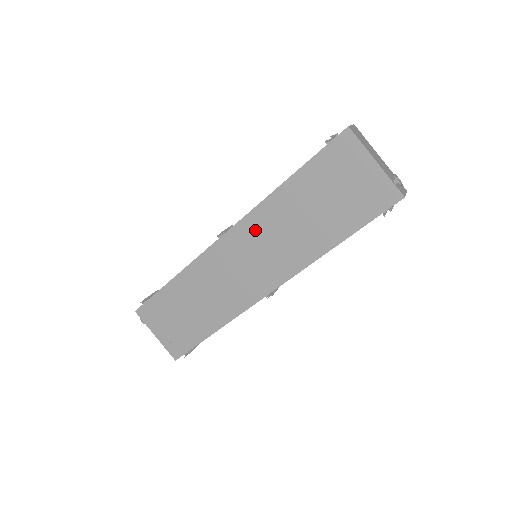
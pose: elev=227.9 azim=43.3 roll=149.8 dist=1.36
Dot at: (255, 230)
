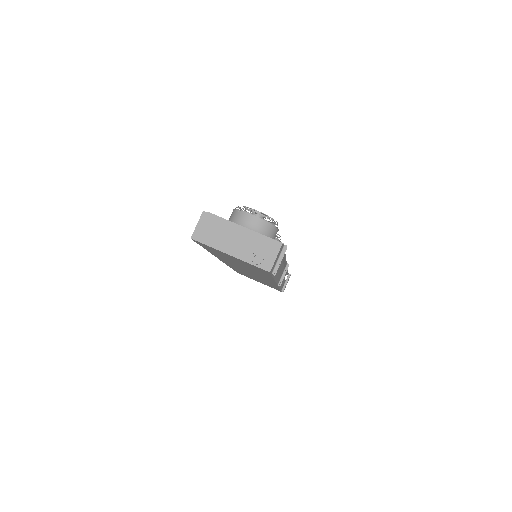
Dot at: occluded
